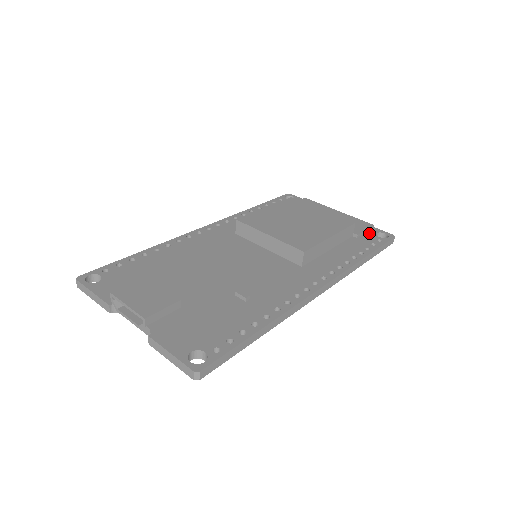
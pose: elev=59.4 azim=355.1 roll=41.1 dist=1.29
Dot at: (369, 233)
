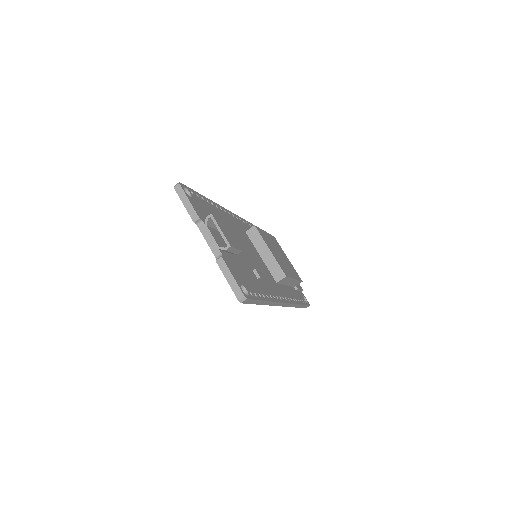
Dot at: (300, 293)
